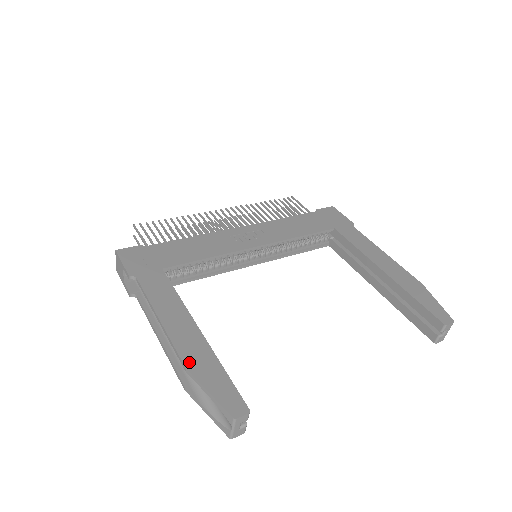
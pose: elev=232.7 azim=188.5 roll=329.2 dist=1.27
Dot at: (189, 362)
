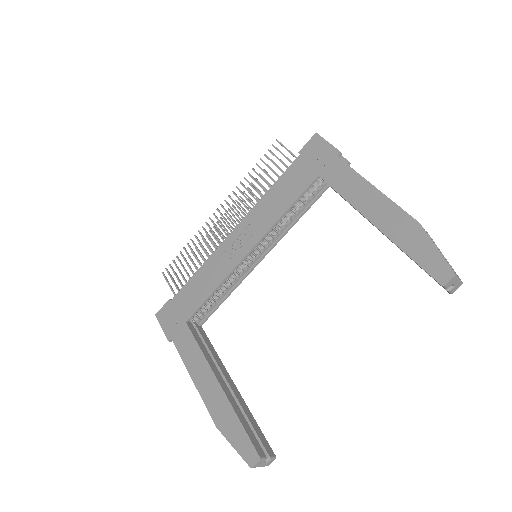
Dot at: (216, 420)
